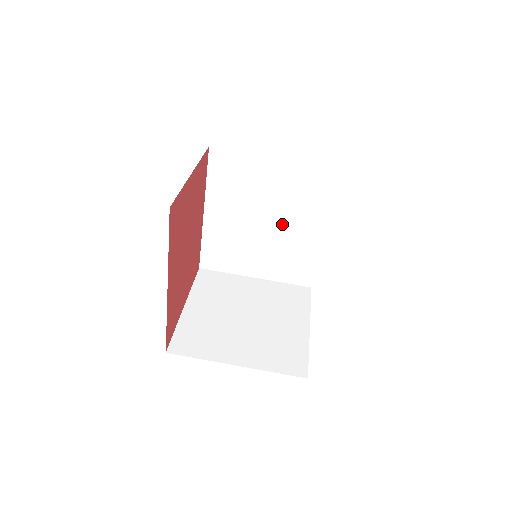
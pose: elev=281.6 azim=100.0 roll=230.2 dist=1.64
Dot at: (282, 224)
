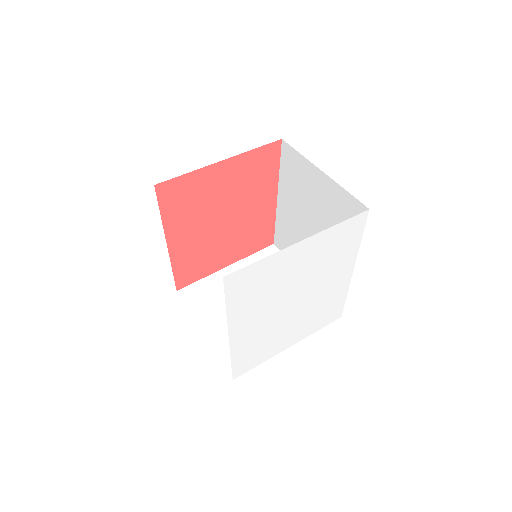
Dot at: occluded
